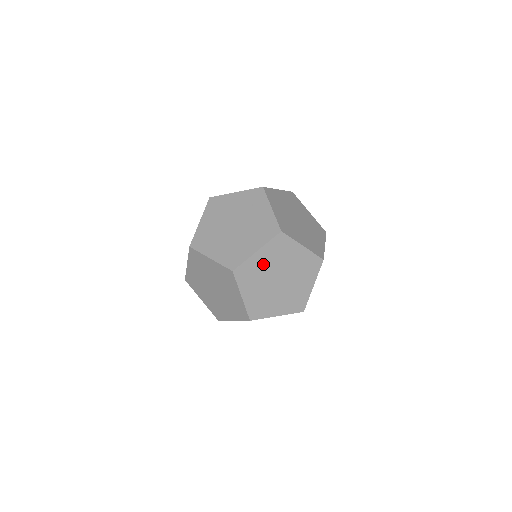
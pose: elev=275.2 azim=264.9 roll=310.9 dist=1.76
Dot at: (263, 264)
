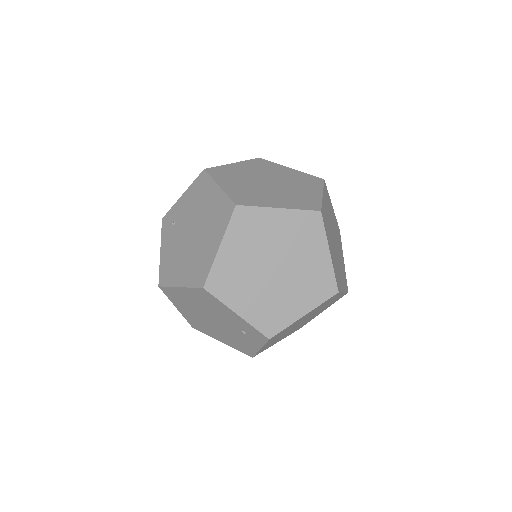
Dot at: occluded
